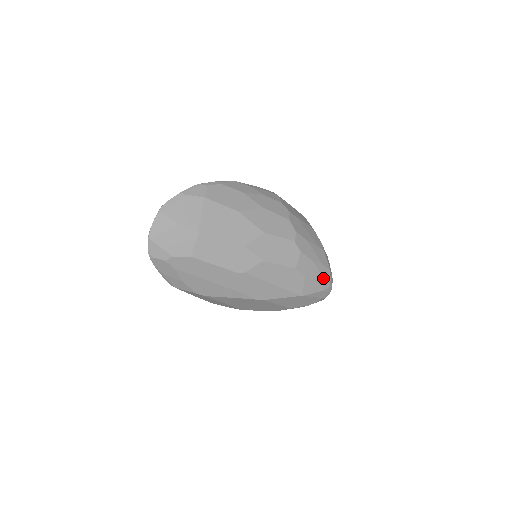
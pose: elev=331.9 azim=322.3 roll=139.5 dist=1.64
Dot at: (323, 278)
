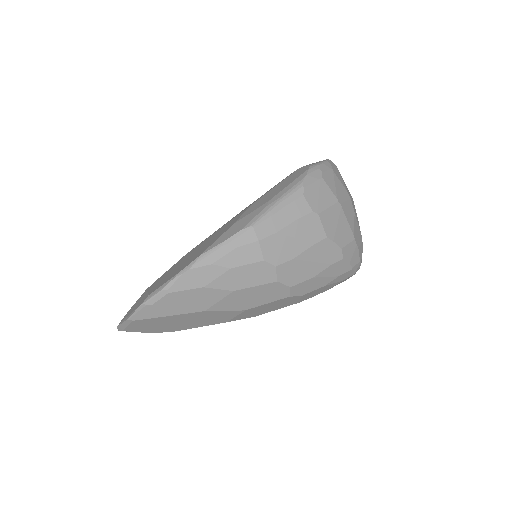
Dot at: (342, 280)
